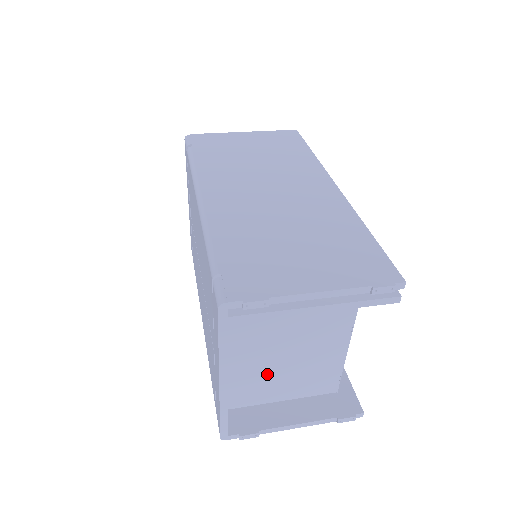
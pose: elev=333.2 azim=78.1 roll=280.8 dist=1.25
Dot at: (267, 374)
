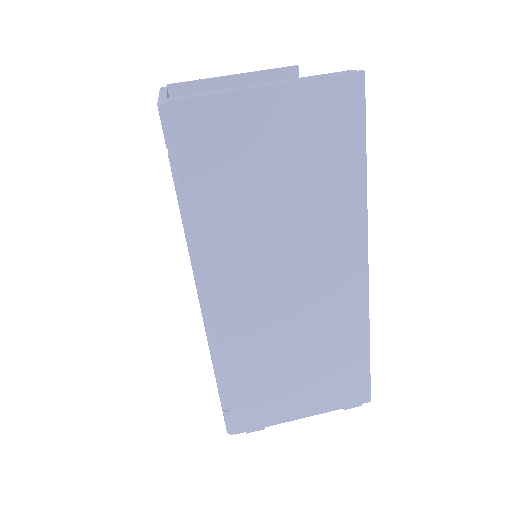
Dot at: occluded
